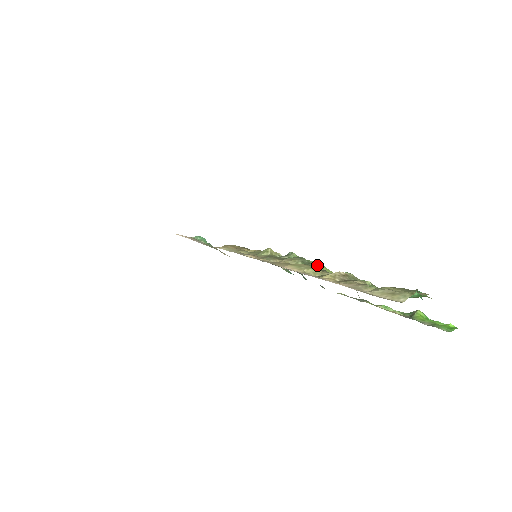
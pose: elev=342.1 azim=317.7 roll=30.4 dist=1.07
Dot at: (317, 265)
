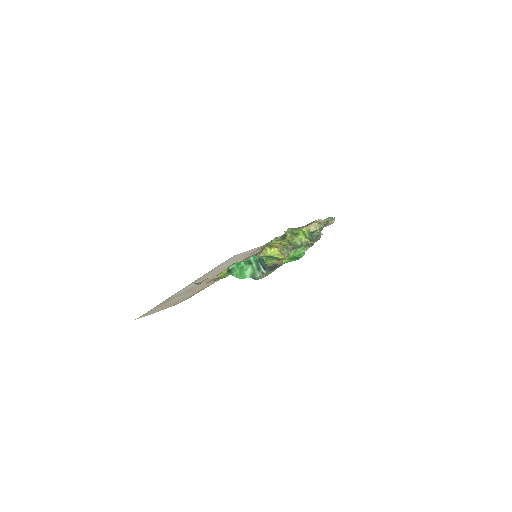
Dot at: occluded
